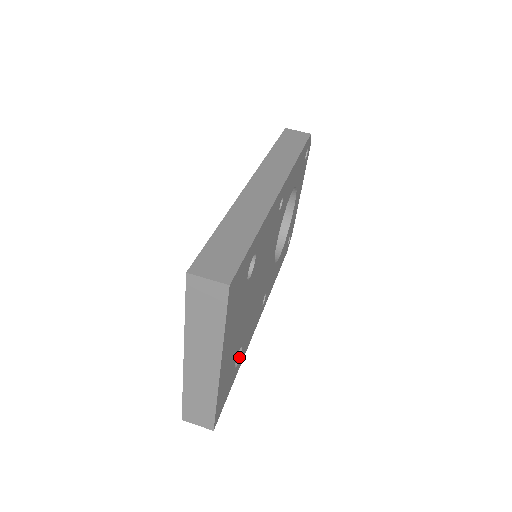
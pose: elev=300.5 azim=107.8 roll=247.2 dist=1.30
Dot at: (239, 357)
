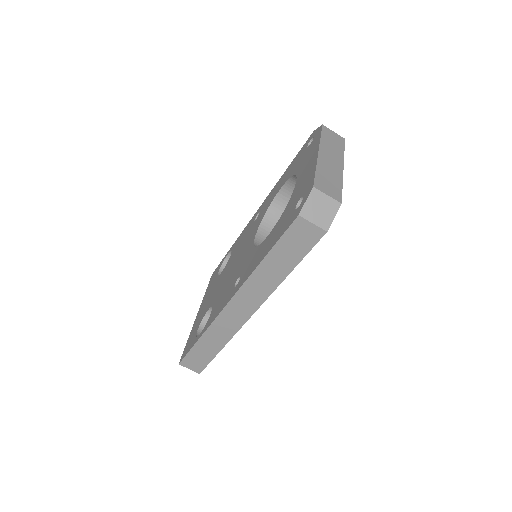
Dot at: occluded
